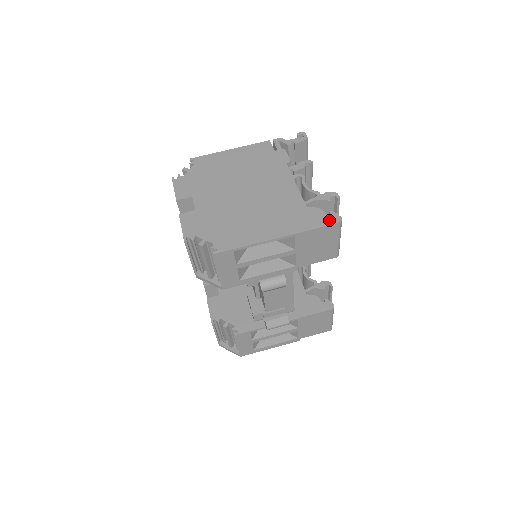
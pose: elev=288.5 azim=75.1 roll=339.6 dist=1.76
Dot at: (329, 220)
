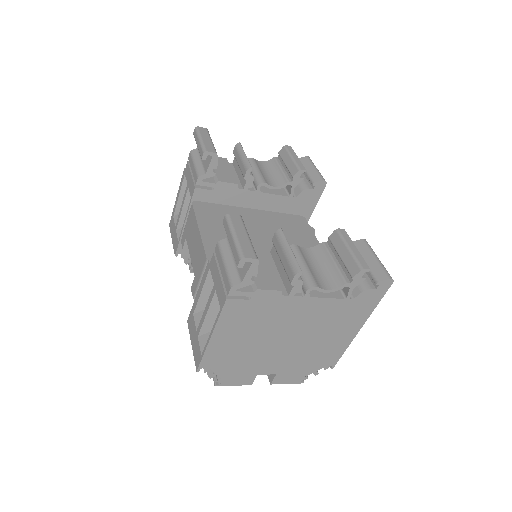
Dot at: (383, 289)
